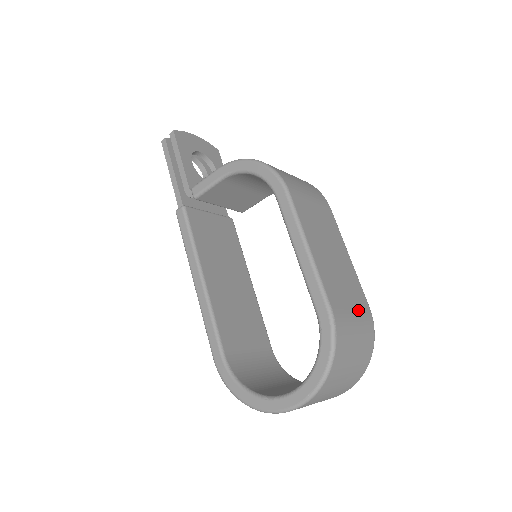
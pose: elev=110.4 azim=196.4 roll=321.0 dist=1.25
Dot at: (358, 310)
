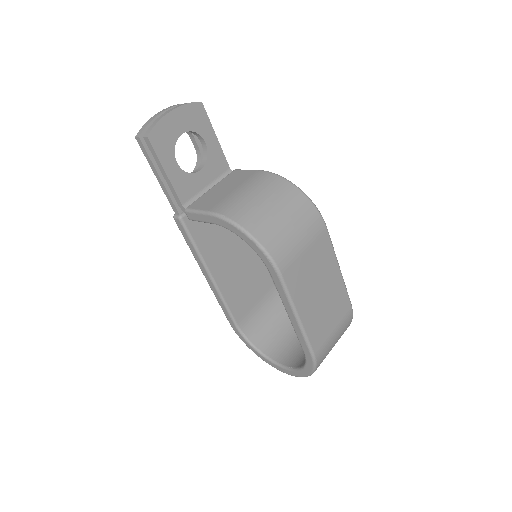
Dot at: (339, 323)
